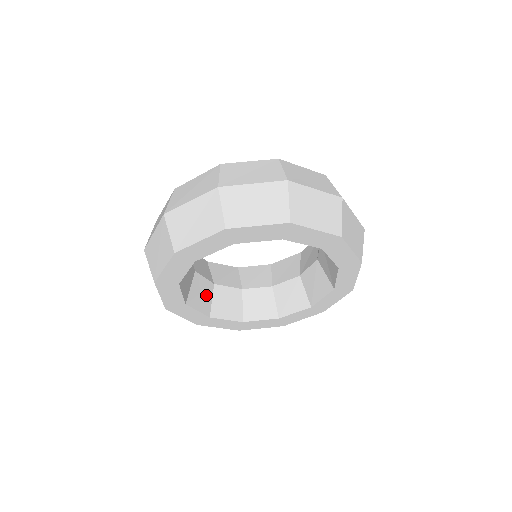
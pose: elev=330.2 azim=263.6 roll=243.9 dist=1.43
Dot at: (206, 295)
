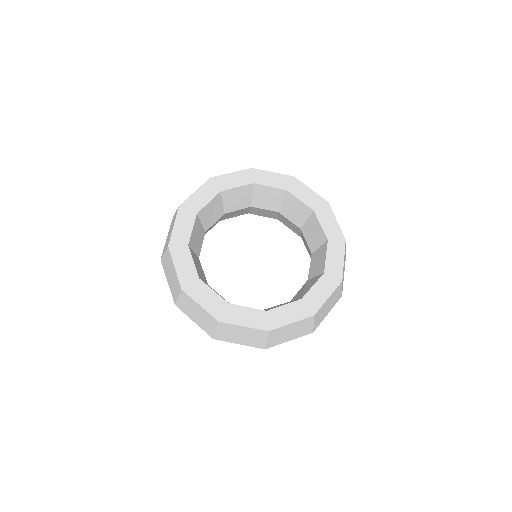
Dot at: (242, 212)
